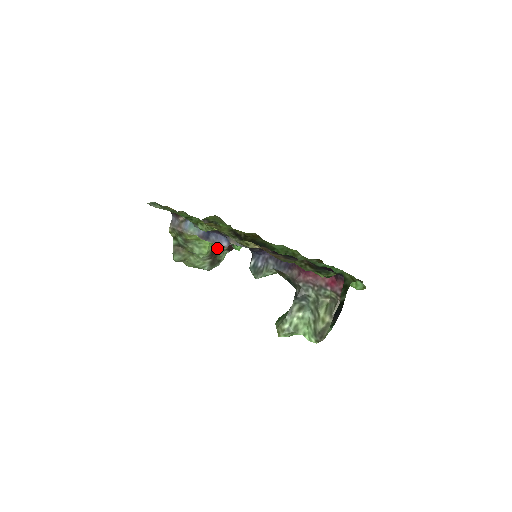
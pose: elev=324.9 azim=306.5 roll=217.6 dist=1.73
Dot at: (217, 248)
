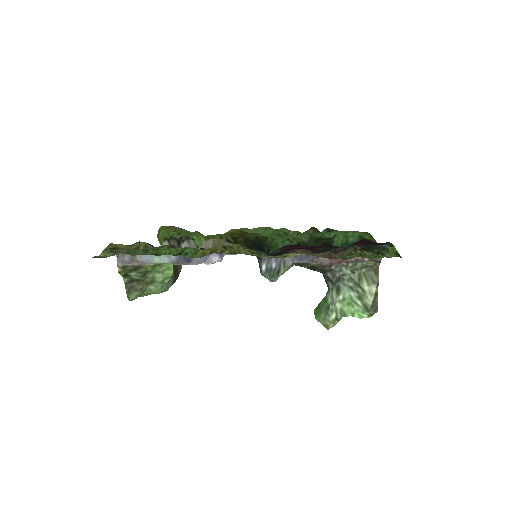
Dot at: occluded
